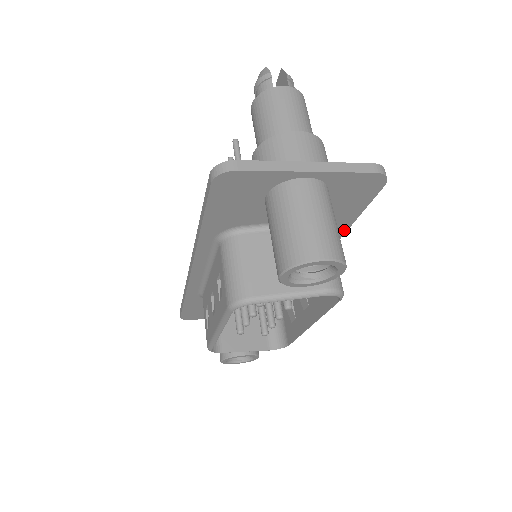
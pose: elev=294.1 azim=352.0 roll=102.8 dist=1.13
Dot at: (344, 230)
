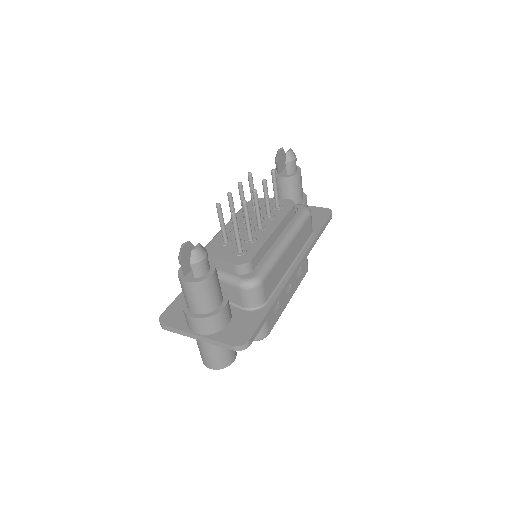
Dot at: (273, 305)
